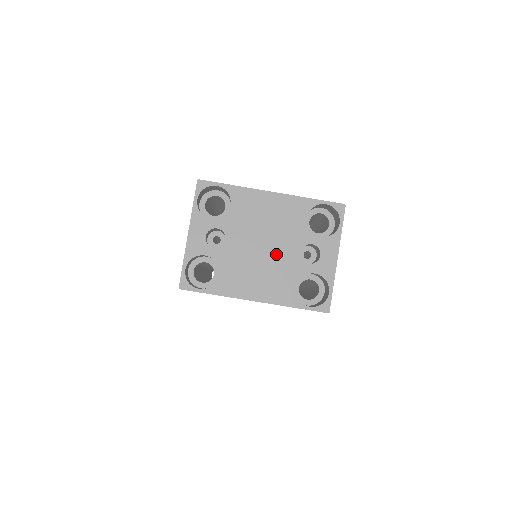
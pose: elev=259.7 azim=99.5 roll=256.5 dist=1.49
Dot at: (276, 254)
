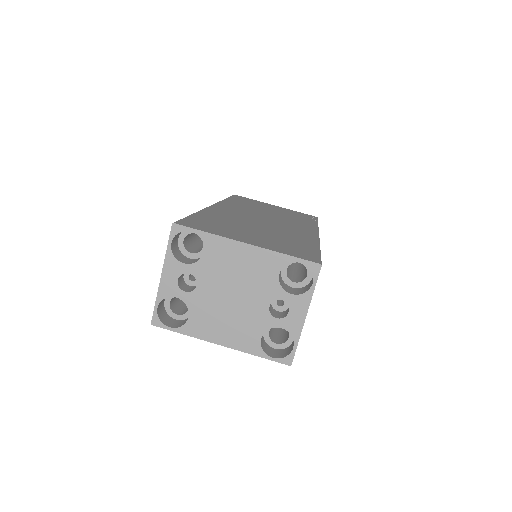
Dot at: (245, 305)
